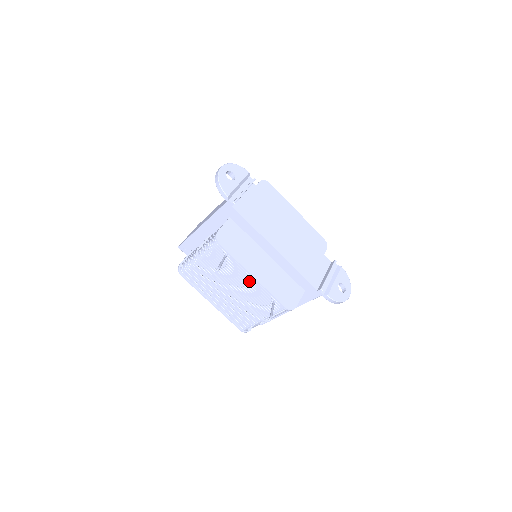
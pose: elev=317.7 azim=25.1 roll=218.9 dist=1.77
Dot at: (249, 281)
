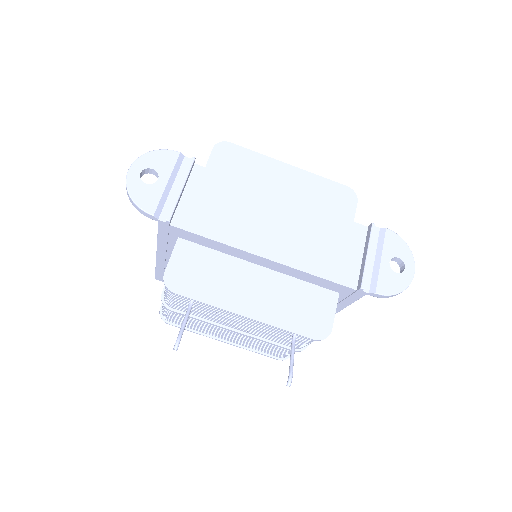
Dot at: (245, 319)
